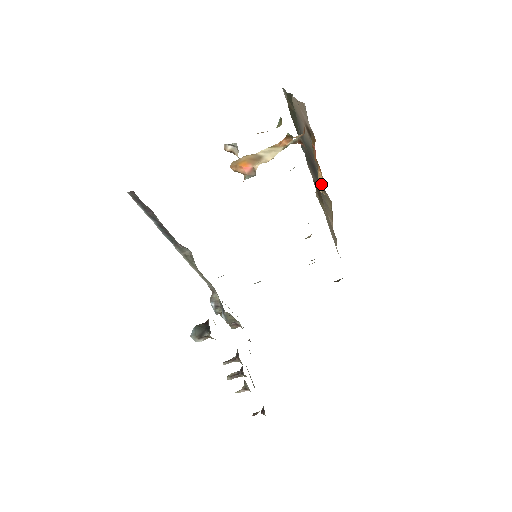
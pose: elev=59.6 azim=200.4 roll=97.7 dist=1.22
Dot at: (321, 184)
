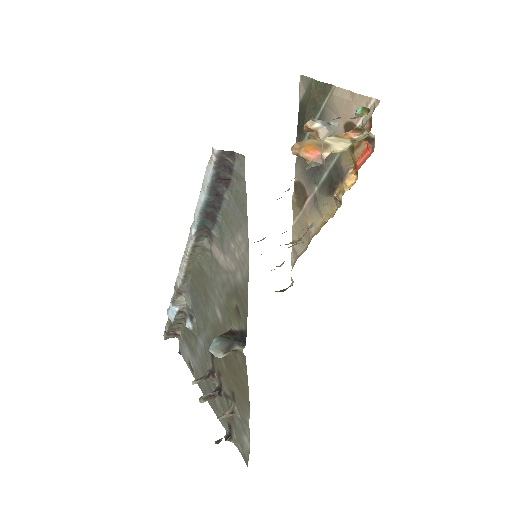
Dot at: (346, 188)
